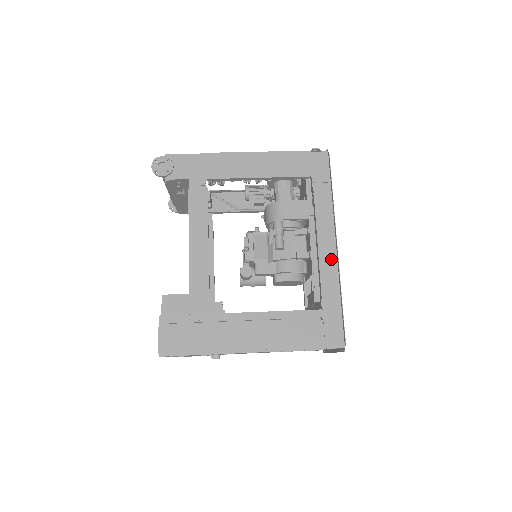
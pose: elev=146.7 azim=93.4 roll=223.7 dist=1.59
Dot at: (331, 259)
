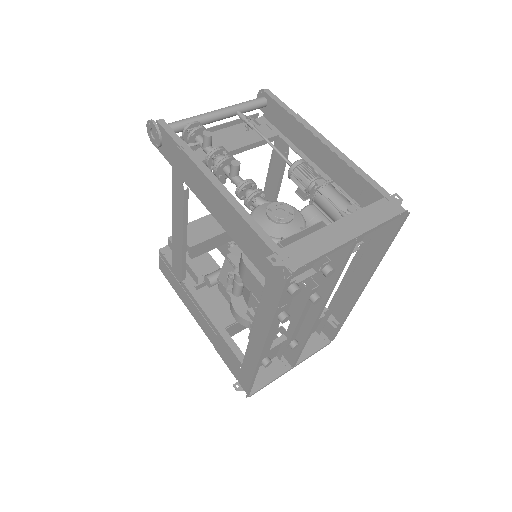
Dot at: (258, 351)
